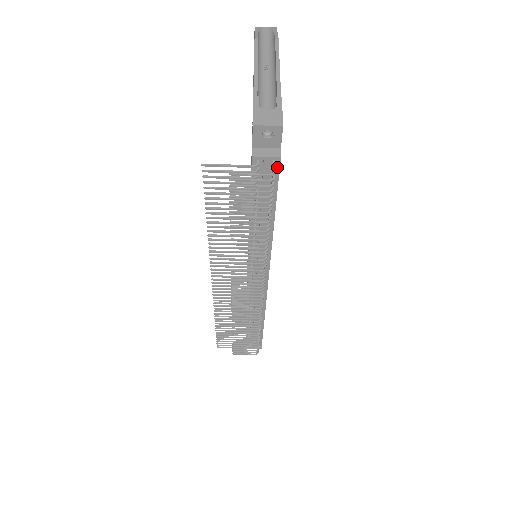
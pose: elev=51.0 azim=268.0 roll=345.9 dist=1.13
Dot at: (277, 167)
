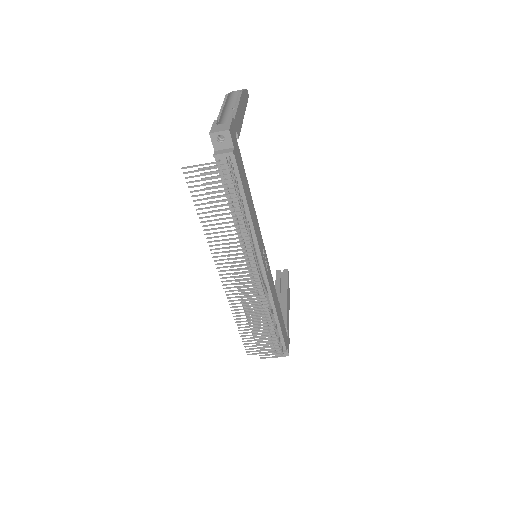
Dot at: (234, 161)
